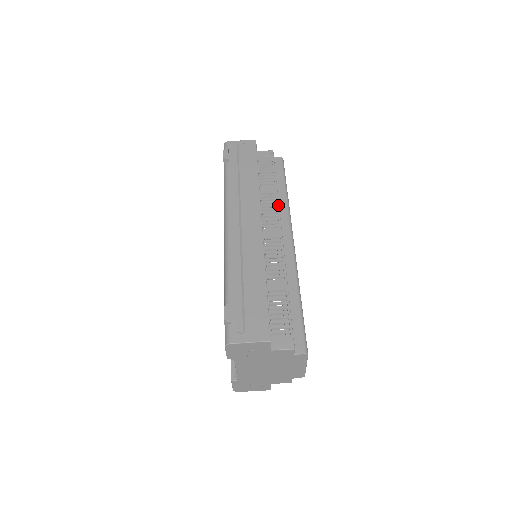
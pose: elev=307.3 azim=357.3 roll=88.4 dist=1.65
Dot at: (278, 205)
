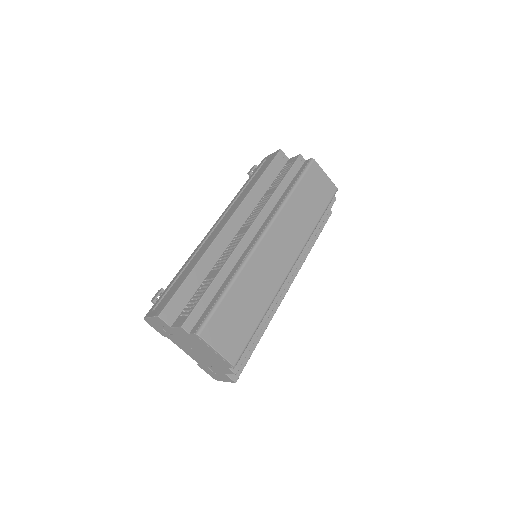
Dot at: (265, 204)
